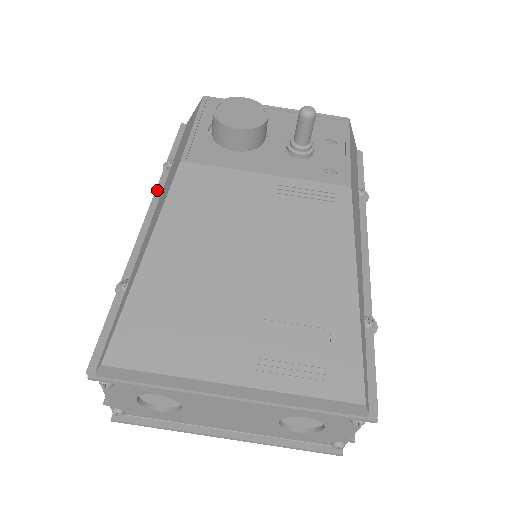
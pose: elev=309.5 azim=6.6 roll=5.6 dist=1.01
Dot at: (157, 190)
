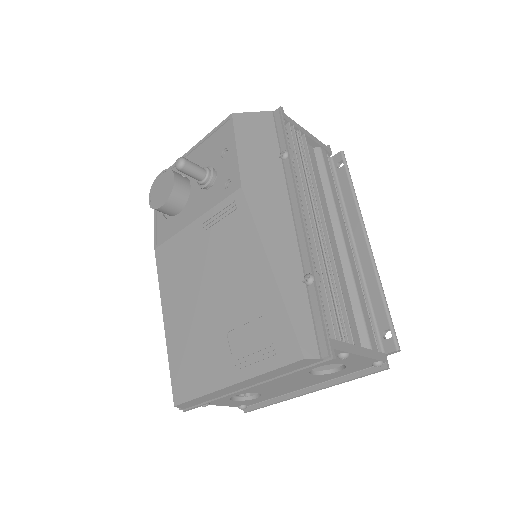
Dot at: occluded
